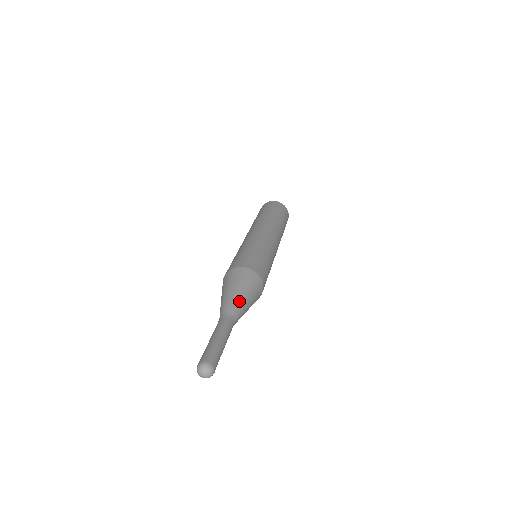
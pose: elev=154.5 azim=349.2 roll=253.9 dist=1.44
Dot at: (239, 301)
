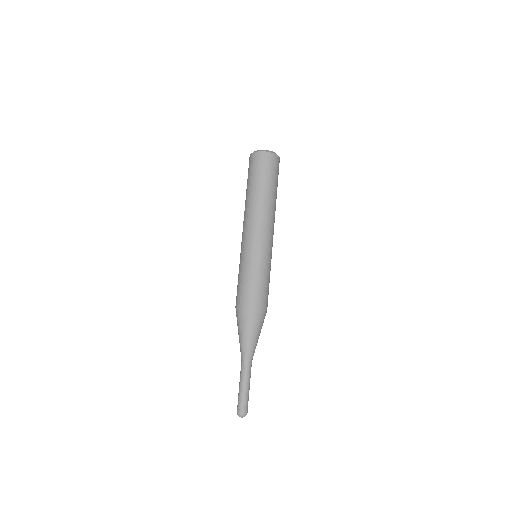
Dot at: (249, 344)
